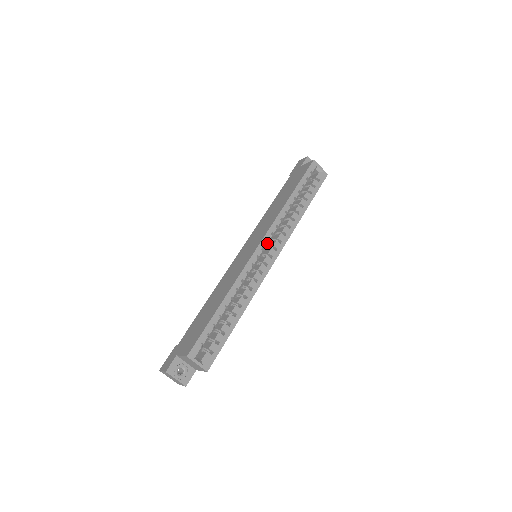
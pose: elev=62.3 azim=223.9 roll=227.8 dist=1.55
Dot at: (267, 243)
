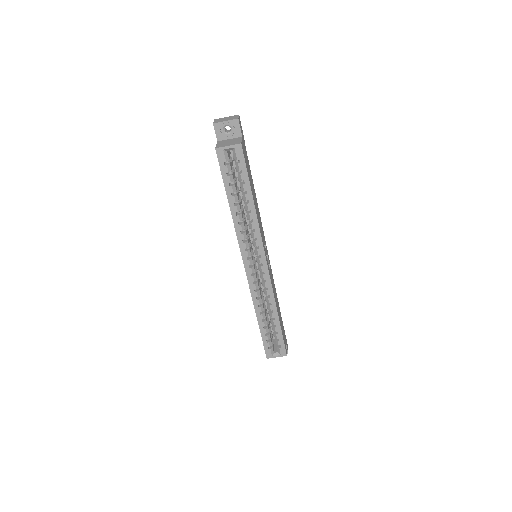
Dot at: (249, 260)
